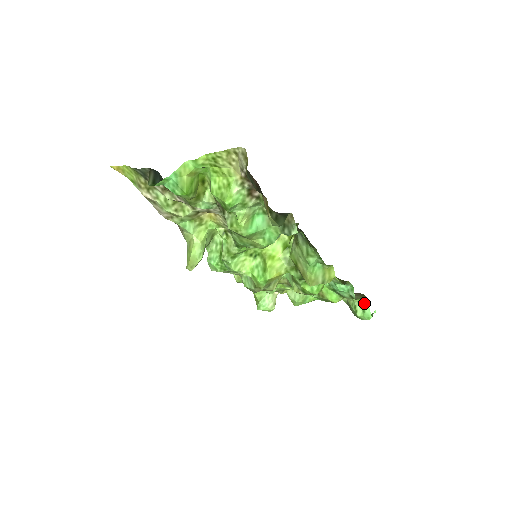
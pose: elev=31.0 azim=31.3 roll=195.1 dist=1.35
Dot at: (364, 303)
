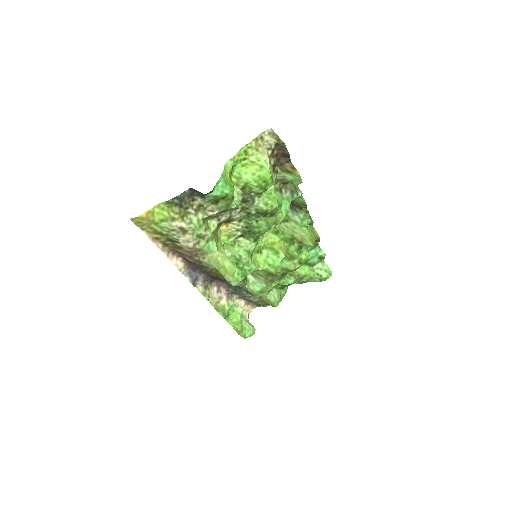
Dot at: (322, 266)
